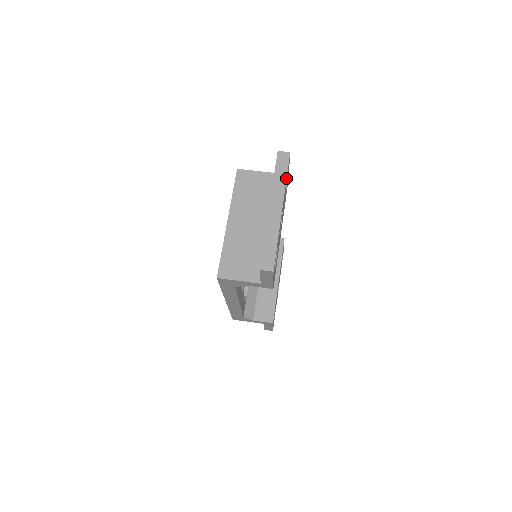
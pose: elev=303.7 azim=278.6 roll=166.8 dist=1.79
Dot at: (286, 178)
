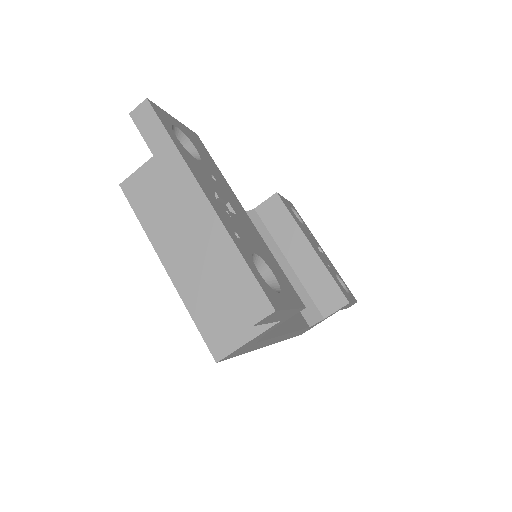
Dot at: (172, 143)
